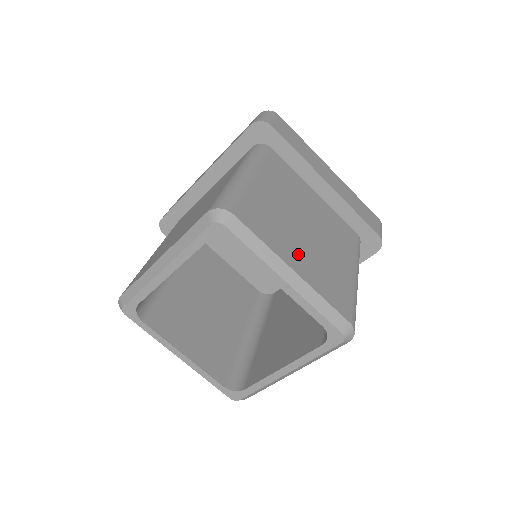
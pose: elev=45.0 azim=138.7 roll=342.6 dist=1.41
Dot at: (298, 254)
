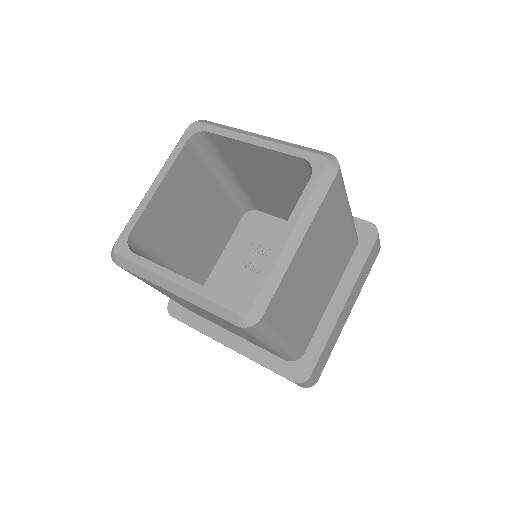
Dot at: occluded
